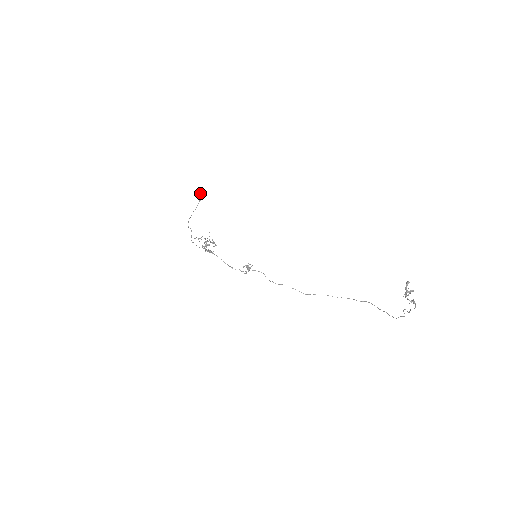
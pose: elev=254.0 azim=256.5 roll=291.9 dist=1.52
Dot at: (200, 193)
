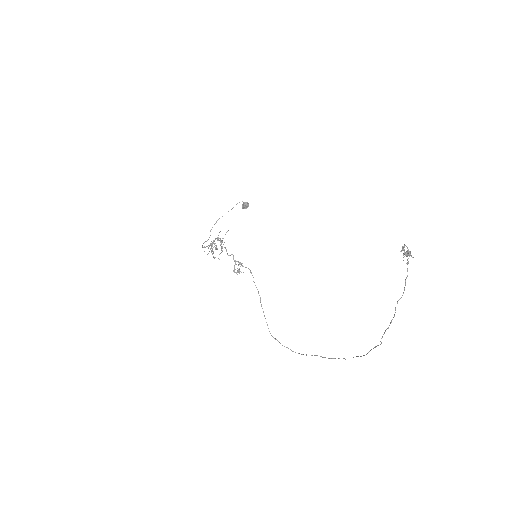
Dot at: (245, 203)
